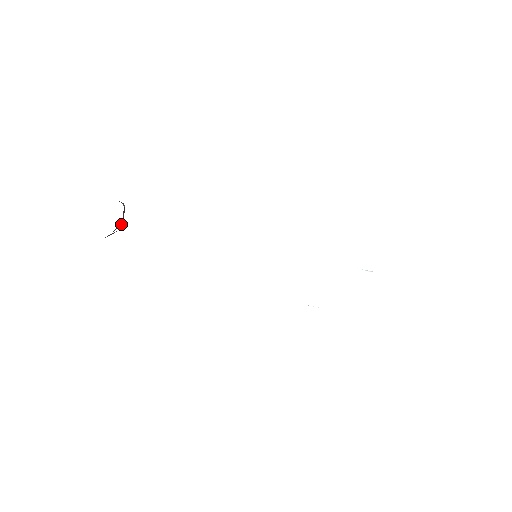
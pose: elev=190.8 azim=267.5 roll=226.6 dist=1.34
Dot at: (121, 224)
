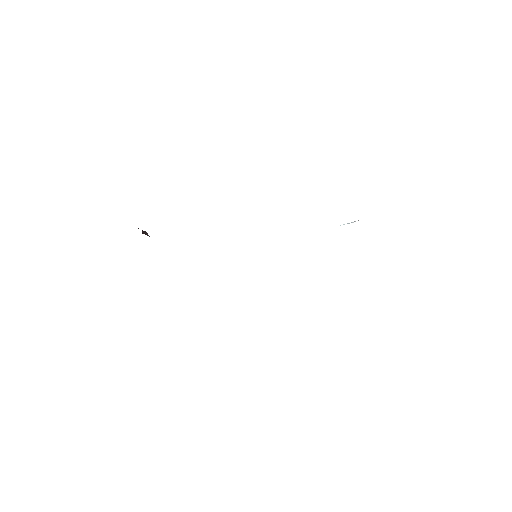
Dot at: occluded
